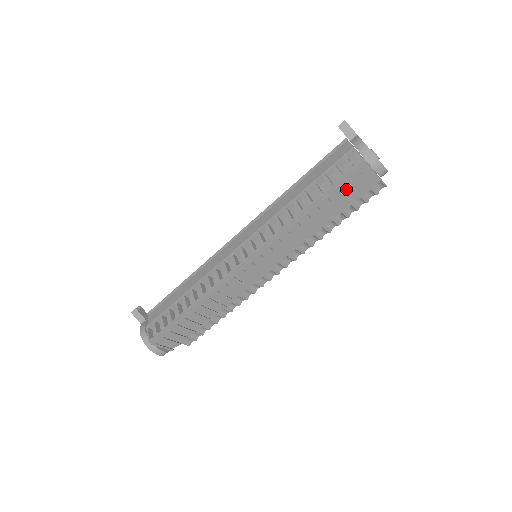
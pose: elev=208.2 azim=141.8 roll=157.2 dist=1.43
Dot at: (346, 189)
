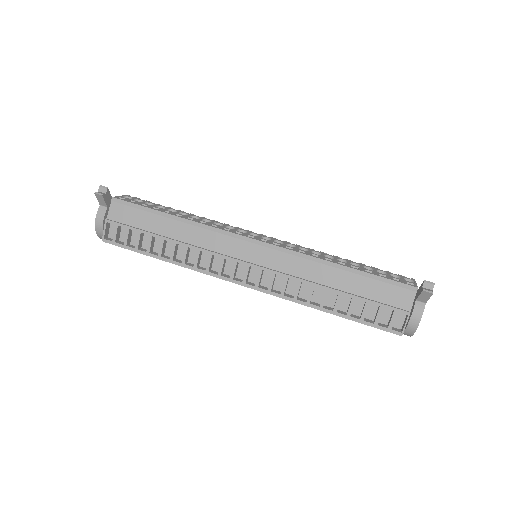
Dot at: occluded
